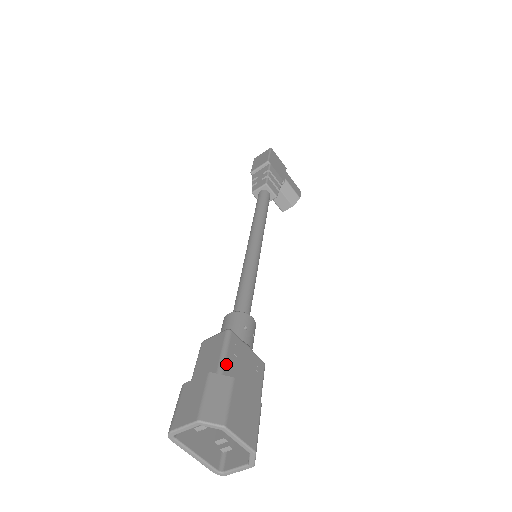
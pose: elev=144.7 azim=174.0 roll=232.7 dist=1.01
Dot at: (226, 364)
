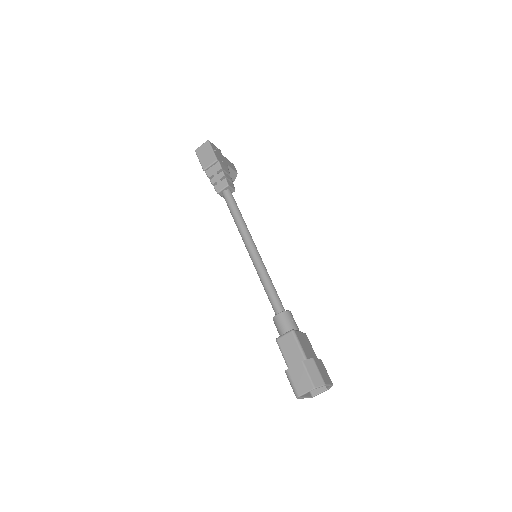
Dot at: (304, 352)
